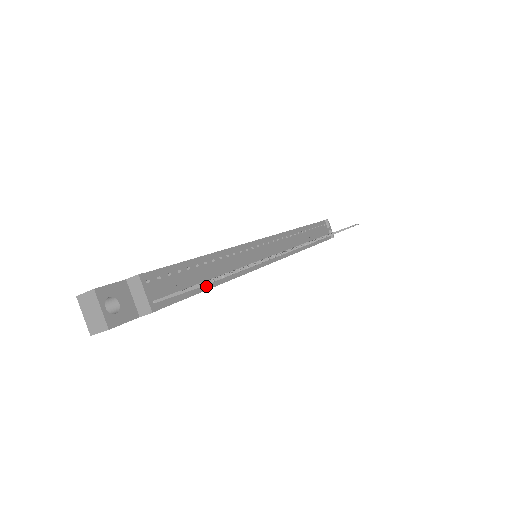
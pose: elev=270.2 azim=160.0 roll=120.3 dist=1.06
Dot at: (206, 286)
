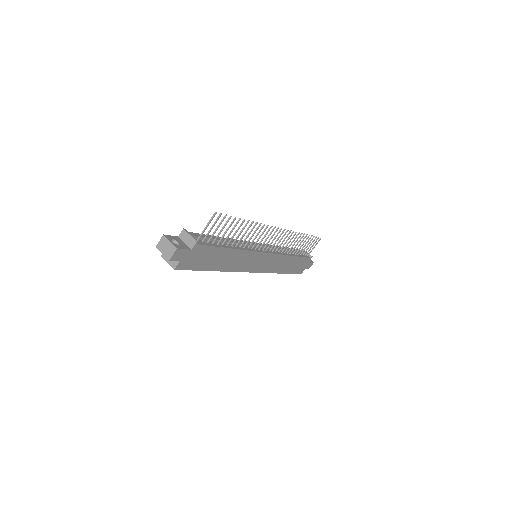
Dot at: (225, 246)
